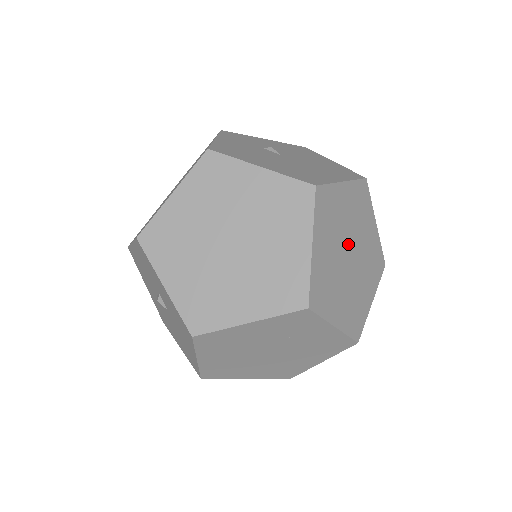
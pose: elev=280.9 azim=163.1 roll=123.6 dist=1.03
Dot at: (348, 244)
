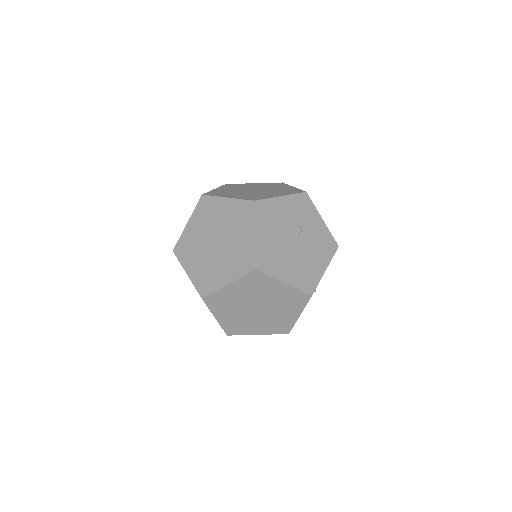
Dot at: (261, 304)
